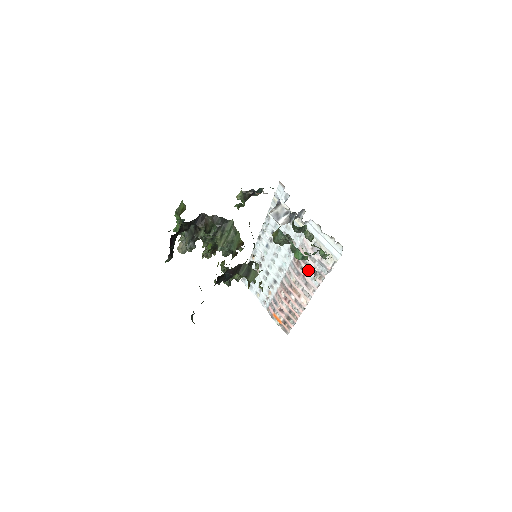
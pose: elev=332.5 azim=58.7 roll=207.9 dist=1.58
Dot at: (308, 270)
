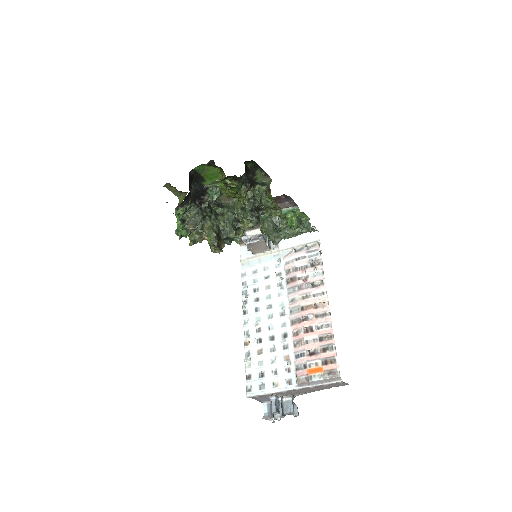
Dot at: (305, 271)
